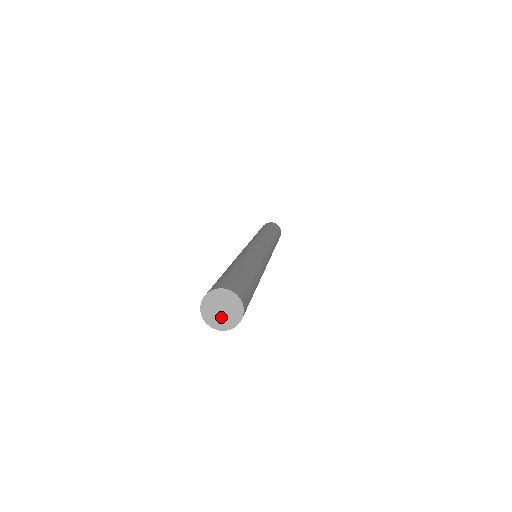
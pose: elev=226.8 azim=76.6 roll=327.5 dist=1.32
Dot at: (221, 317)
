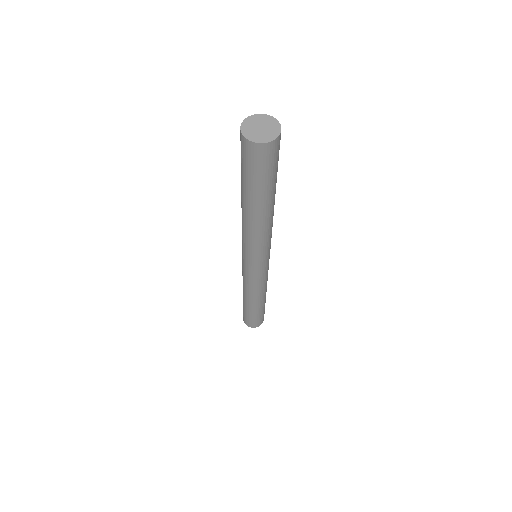
Dot at: (258, 133)
